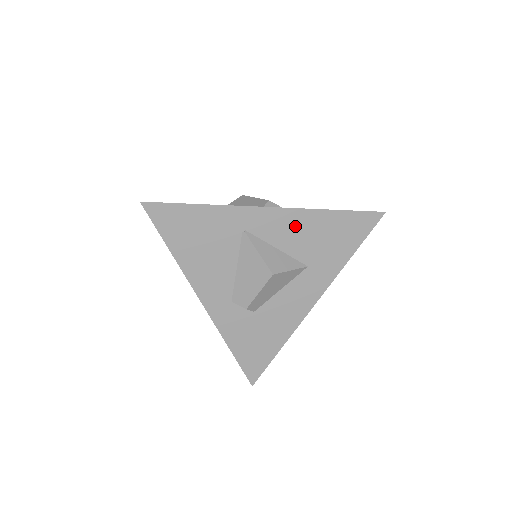
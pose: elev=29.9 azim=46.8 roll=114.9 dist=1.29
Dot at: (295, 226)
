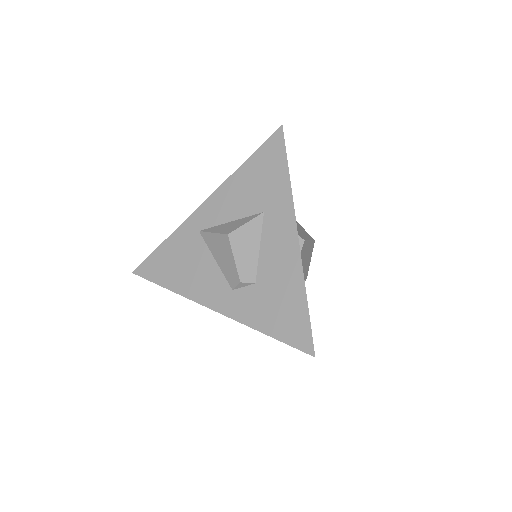
Dot at: (230, 196)
